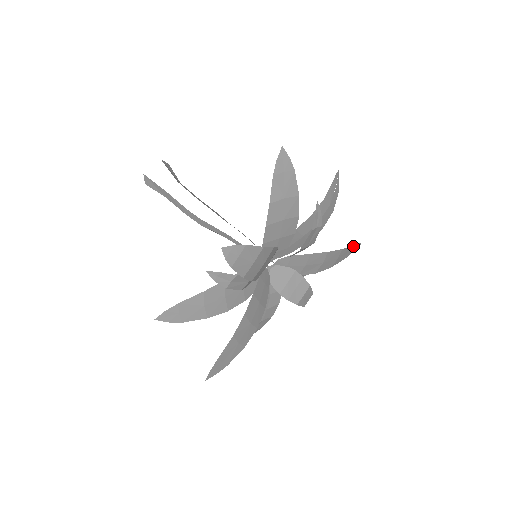
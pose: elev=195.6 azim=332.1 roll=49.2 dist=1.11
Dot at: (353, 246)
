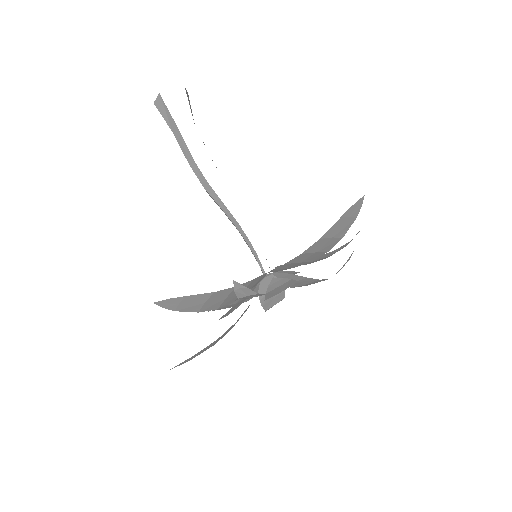
Dot at: occluded
